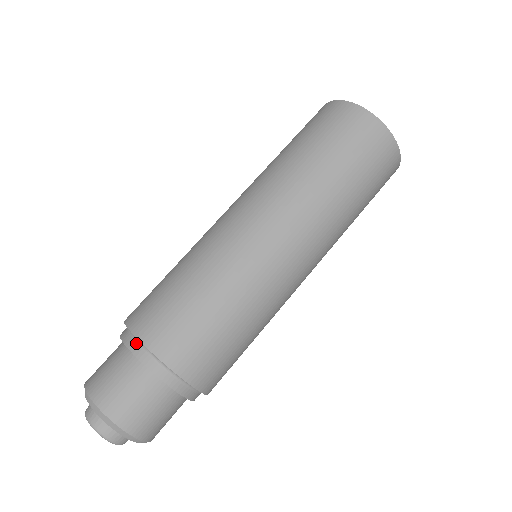
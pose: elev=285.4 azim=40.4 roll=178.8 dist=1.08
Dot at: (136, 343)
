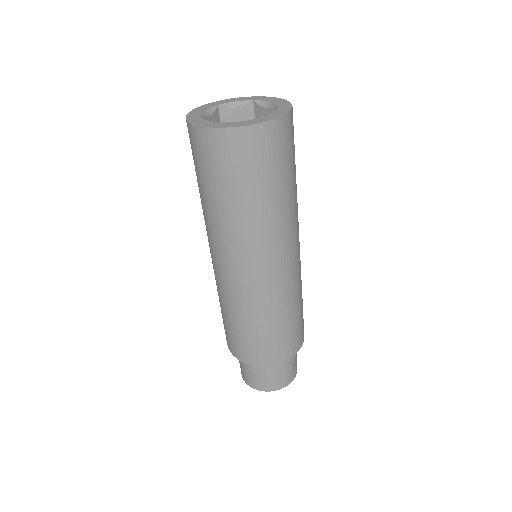
Dot at: occluded
